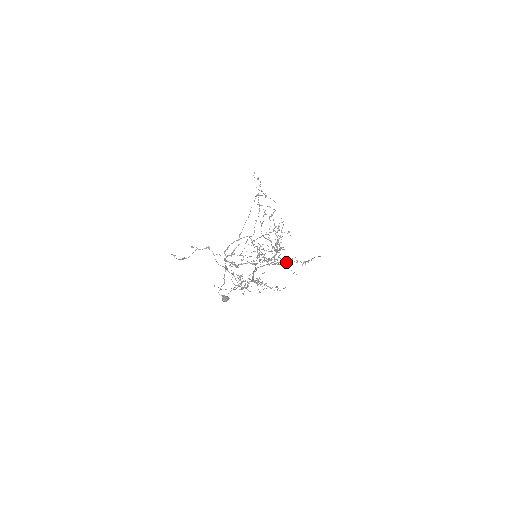
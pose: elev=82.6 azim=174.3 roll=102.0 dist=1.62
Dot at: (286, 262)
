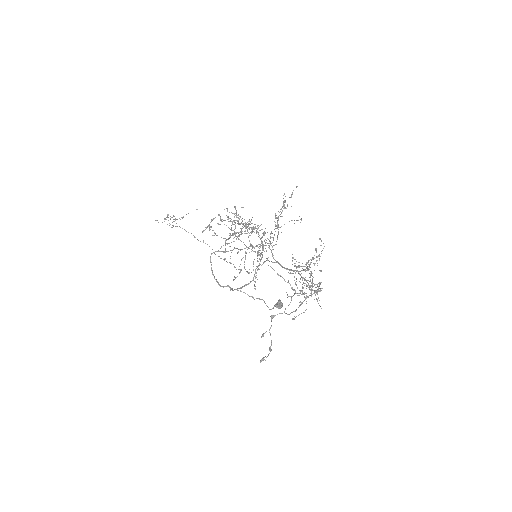
Dot at: (277, 225)
